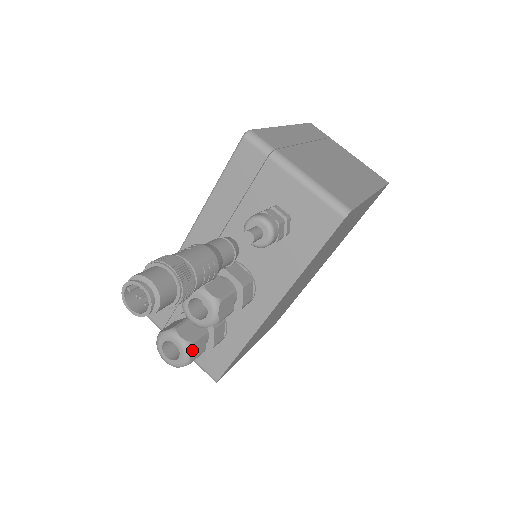
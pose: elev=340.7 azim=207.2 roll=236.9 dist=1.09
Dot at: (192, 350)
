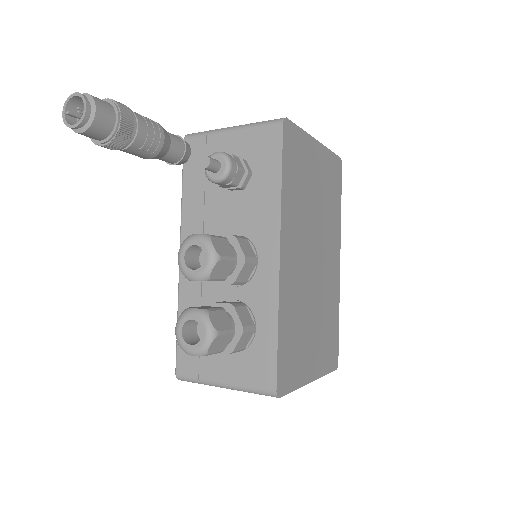
Dot at: (212, 318)
